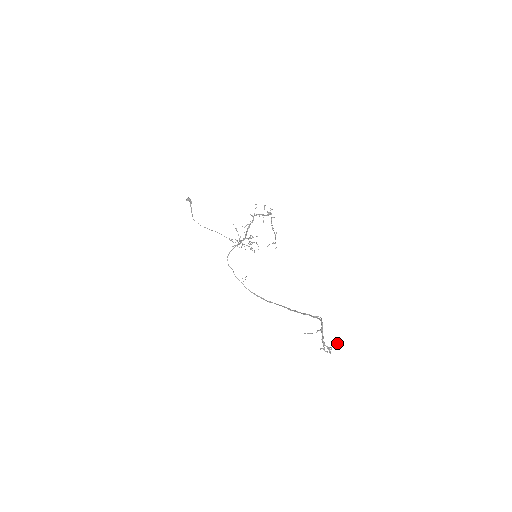
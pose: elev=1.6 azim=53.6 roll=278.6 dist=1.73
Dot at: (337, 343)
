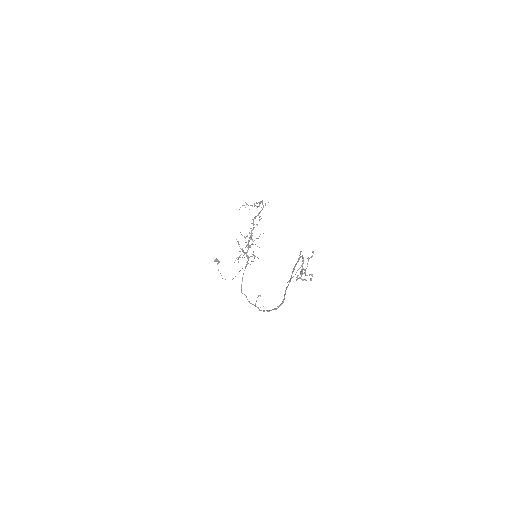
Dot at: occluded
